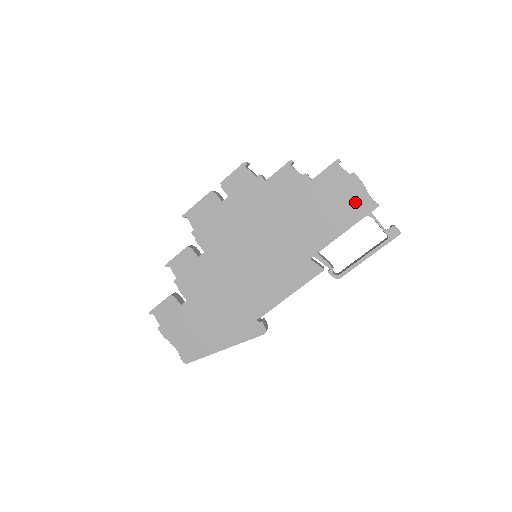
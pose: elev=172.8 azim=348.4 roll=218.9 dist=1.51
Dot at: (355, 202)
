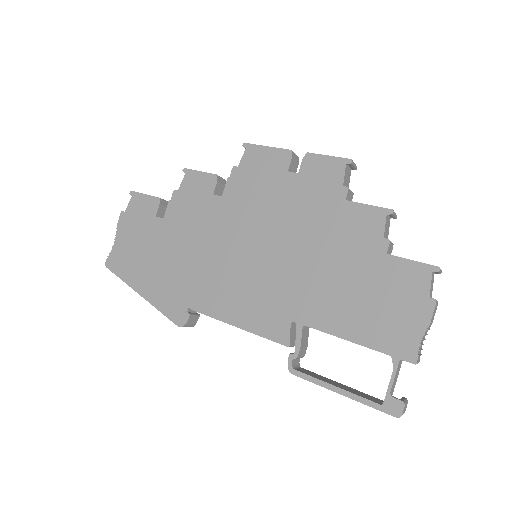
Dot at: (398, 329)
